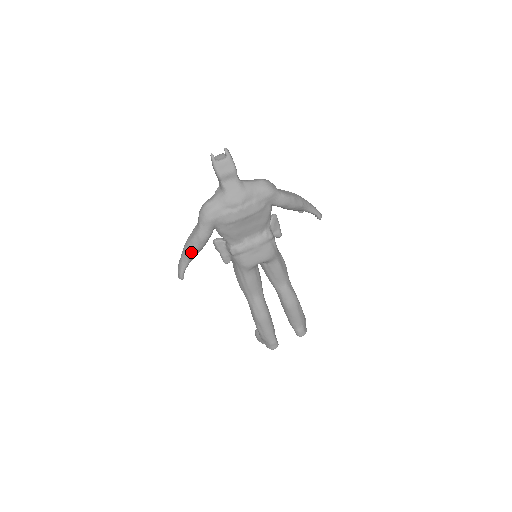
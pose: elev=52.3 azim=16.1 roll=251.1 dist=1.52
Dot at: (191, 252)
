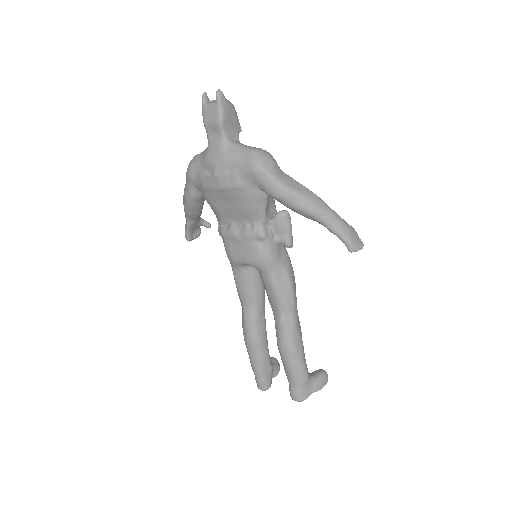
Dot at: (184, 210)
